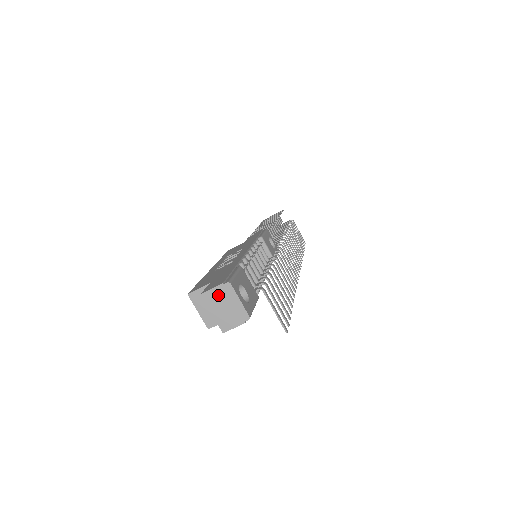
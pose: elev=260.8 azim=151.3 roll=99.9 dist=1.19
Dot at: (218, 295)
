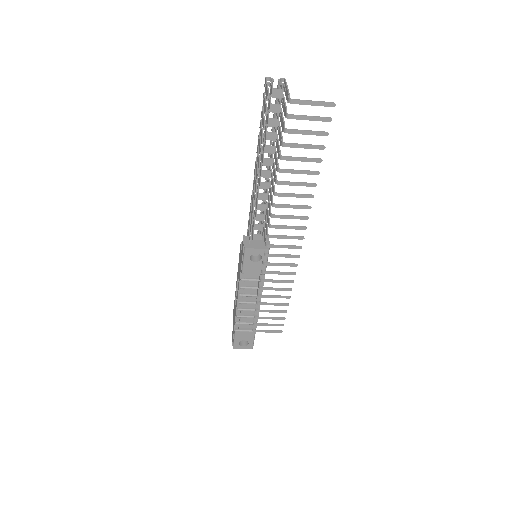
Dot at: occluded
